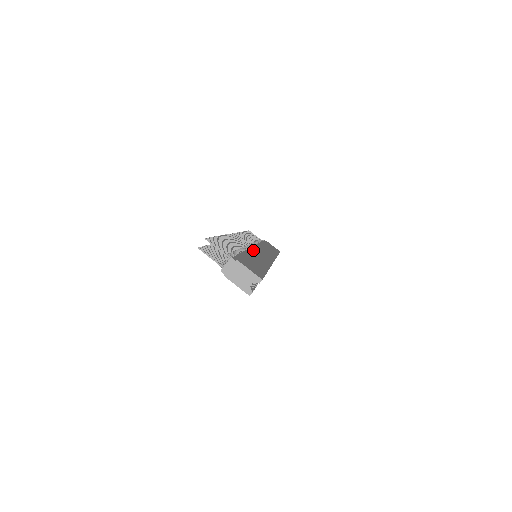
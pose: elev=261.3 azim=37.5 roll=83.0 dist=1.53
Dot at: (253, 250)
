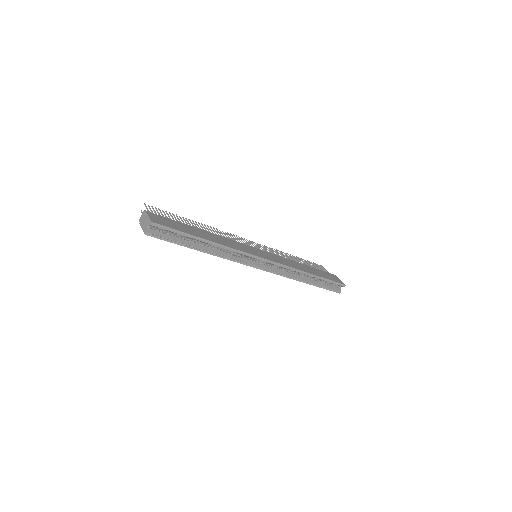
Dot at: (232, 240)
